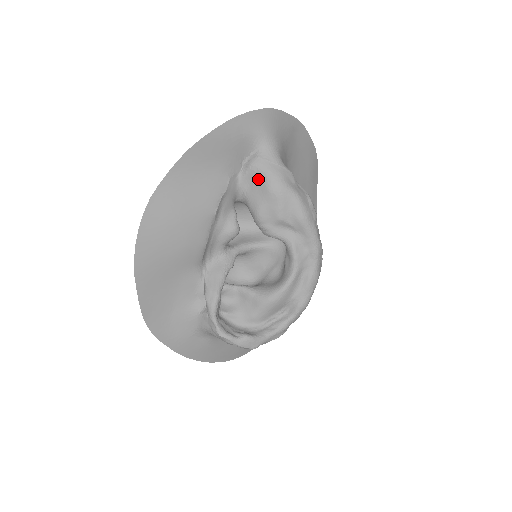
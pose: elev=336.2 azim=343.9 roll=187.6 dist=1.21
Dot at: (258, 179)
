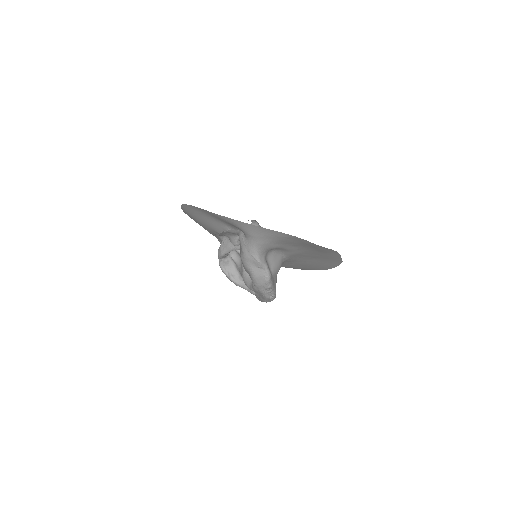
Dot at: occluded
